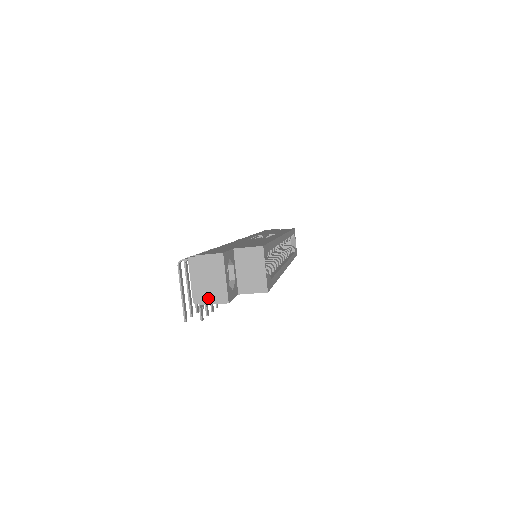
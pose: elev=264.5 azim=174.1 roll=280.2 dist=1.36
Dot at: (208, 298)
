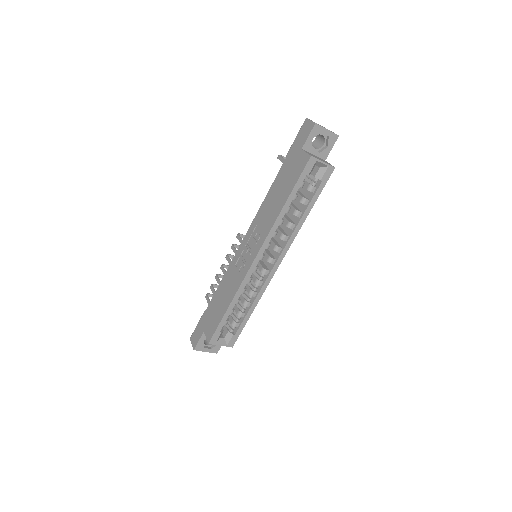
Dot at: occluded
